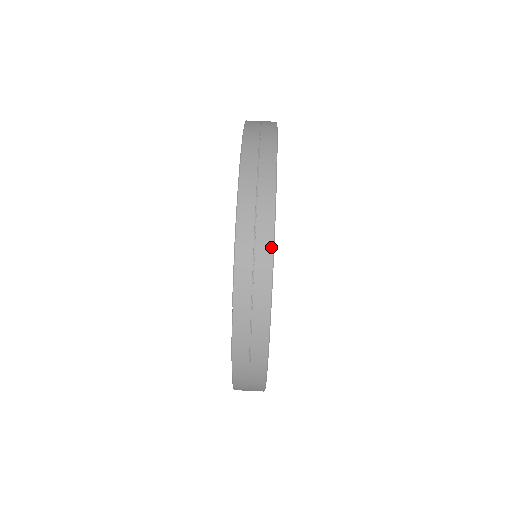
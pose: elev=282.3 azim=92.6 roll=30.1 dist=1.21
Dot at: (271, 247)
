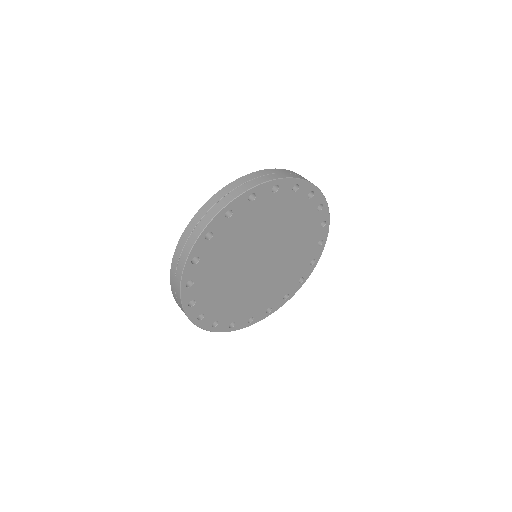
Dot at: (182, 269)
